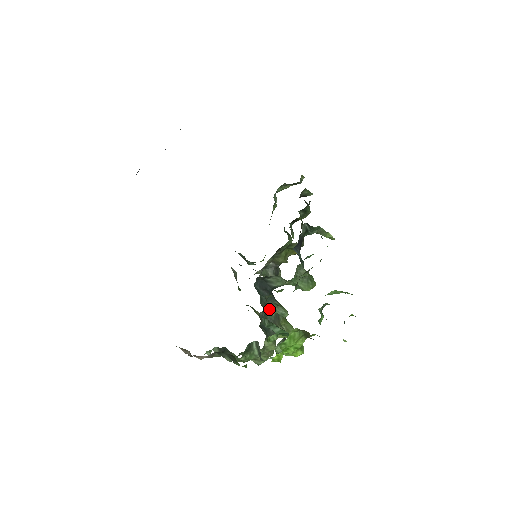
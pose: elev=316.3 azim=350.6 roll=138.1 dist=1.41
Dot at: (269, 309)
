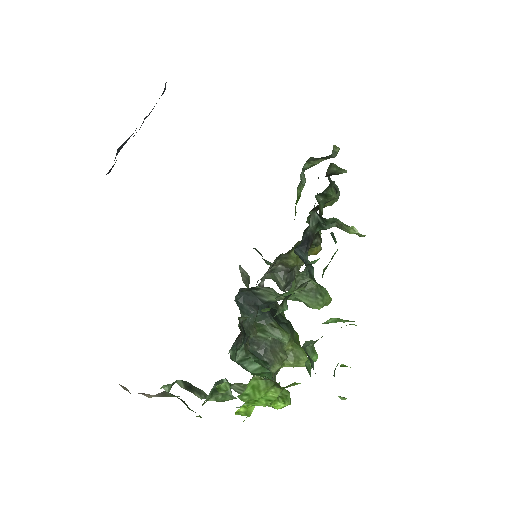
Dot at: (260, 331)
